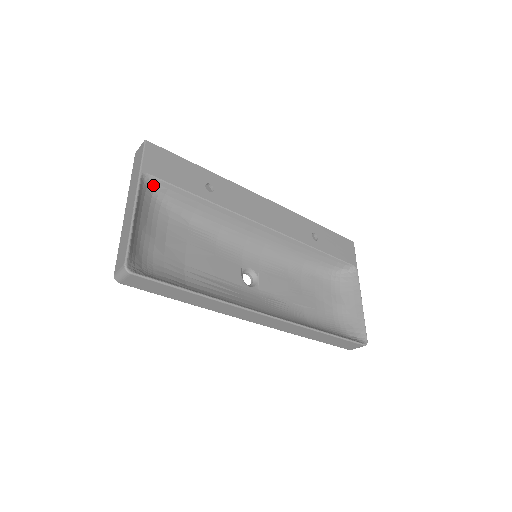
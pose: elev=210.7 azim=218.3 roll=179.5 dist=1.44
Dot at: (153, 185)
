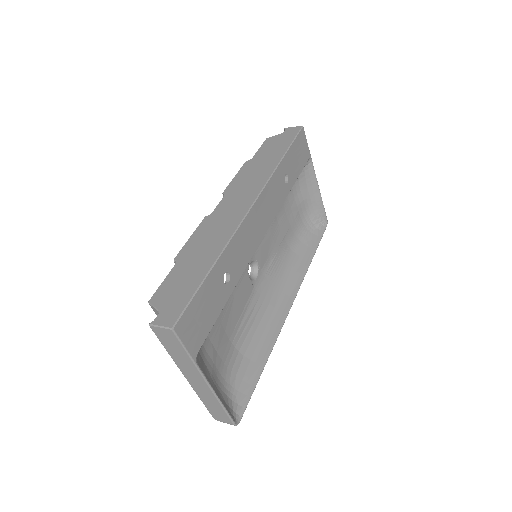
Dot at: occluded
